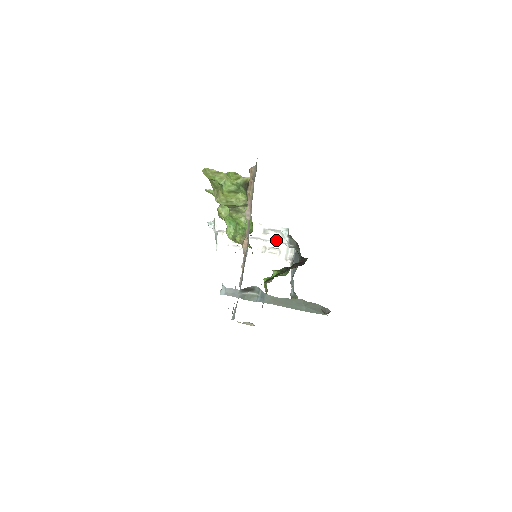
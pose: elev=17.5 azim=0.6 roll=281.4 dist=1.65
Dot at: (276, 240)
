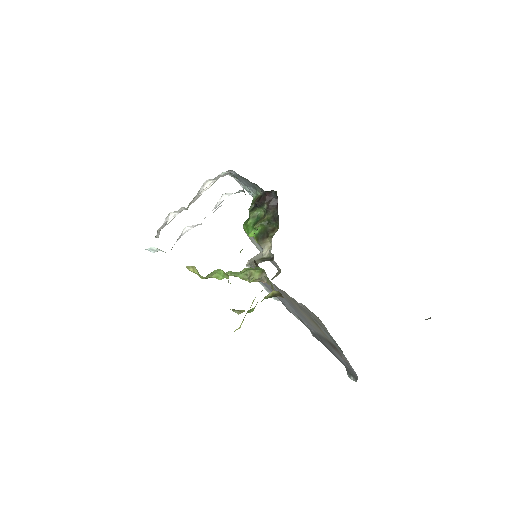
Dot at: occluded
